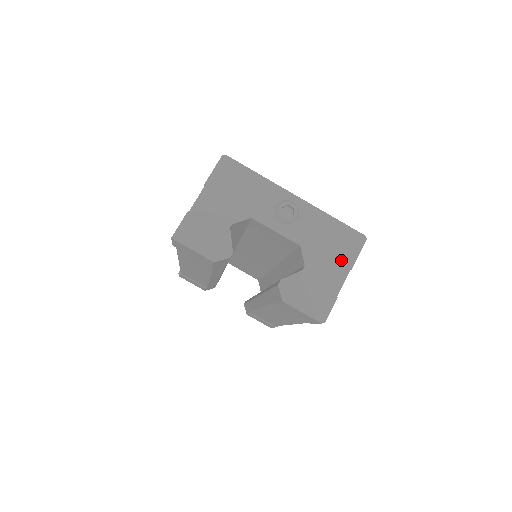
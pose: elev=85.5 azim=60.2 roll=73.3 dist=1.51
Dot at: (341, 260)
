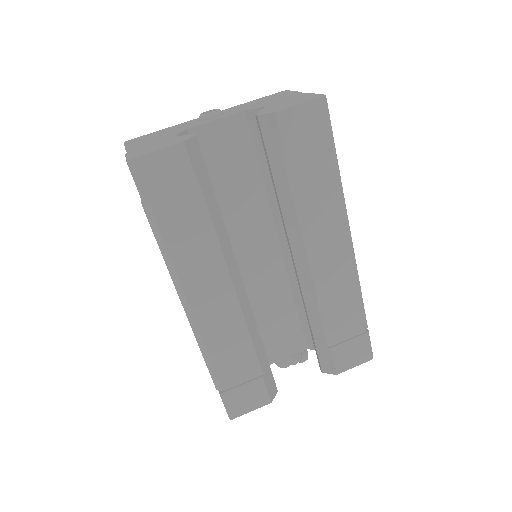
Dot at: (285, 96)
